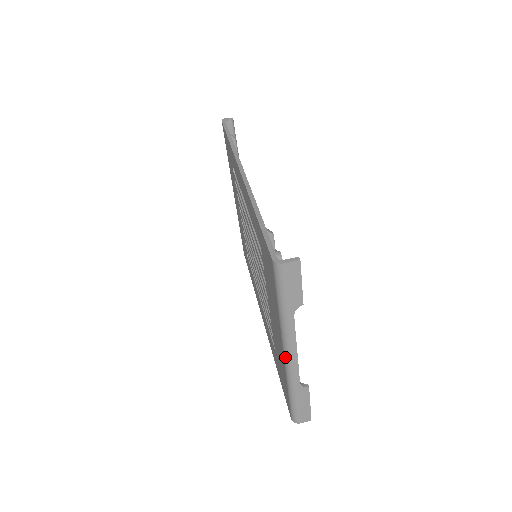
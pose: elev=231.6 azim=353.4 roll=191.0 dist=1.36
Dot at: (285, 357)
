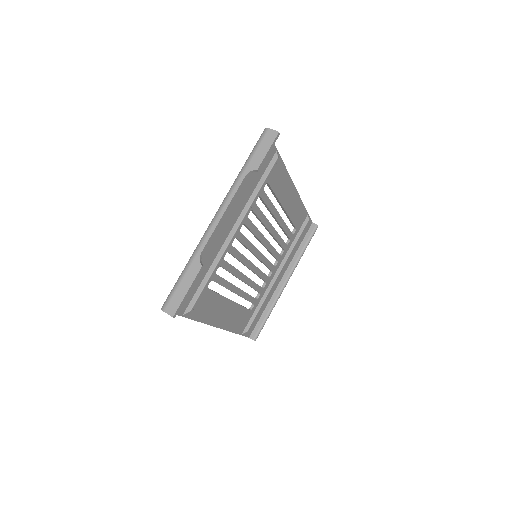
Dot at: (212, 219)
